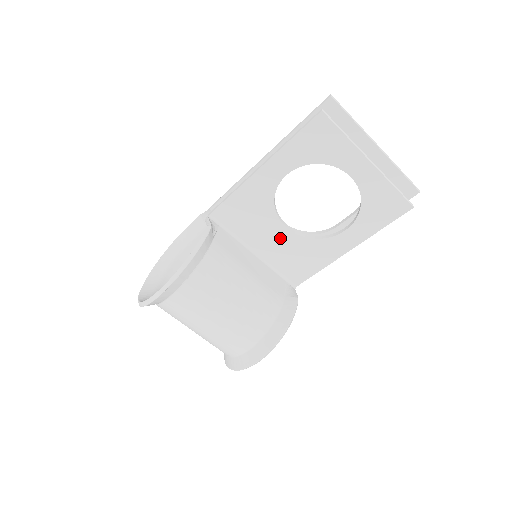
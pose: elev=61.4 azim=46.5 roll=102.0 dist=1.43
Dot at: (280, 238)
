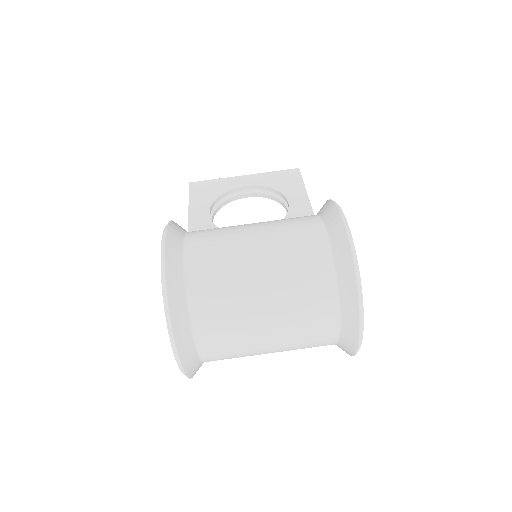
Dot at: occluded
